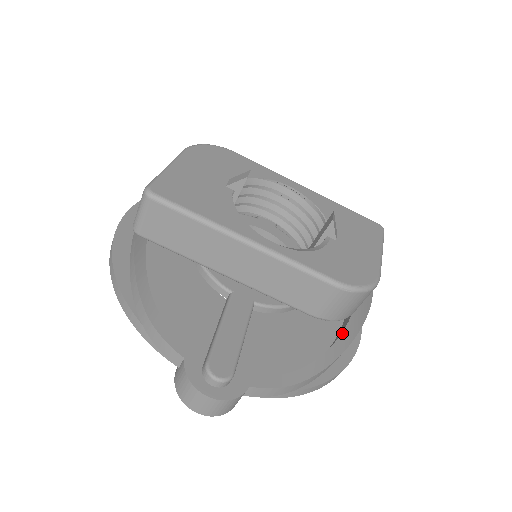
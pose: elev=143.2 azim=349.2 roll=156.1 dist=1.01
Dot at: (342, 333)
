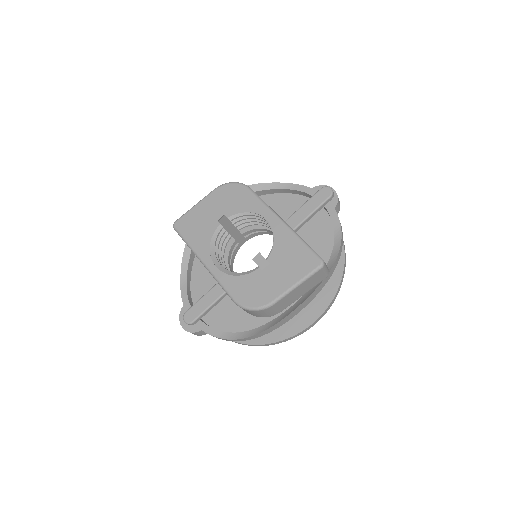
Dot at: (266, 324)
